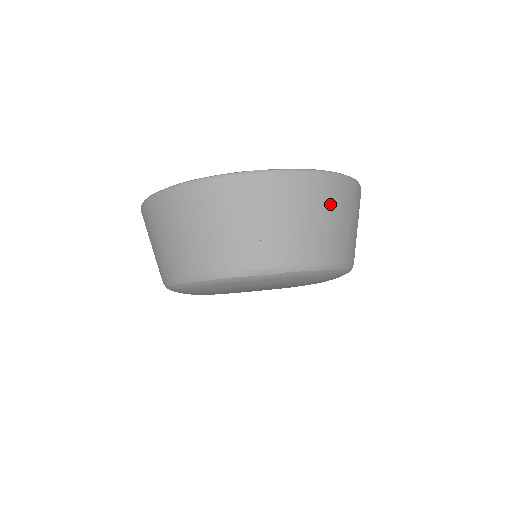
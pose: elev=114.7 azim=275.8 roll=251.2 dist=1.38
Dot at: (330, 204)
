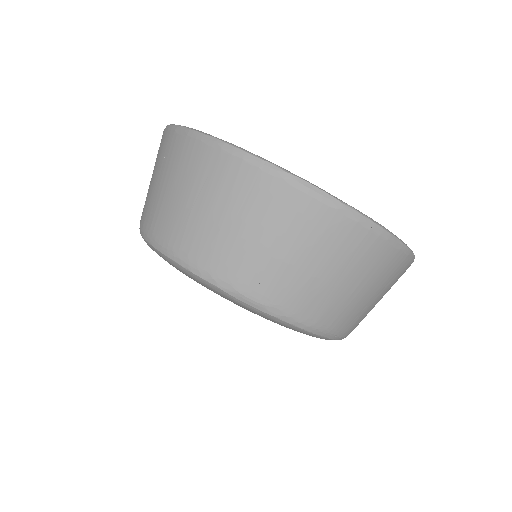
Dot at: (371, 272)
